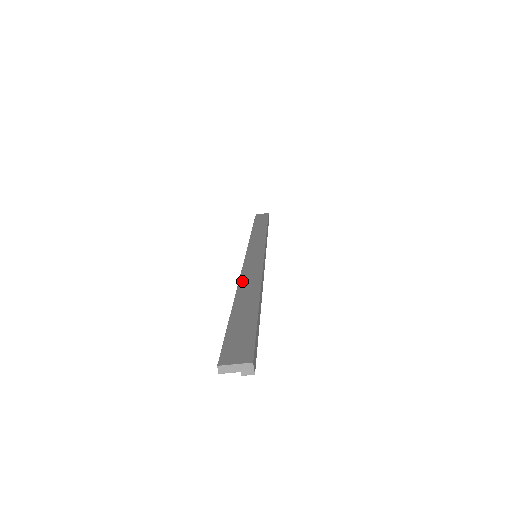
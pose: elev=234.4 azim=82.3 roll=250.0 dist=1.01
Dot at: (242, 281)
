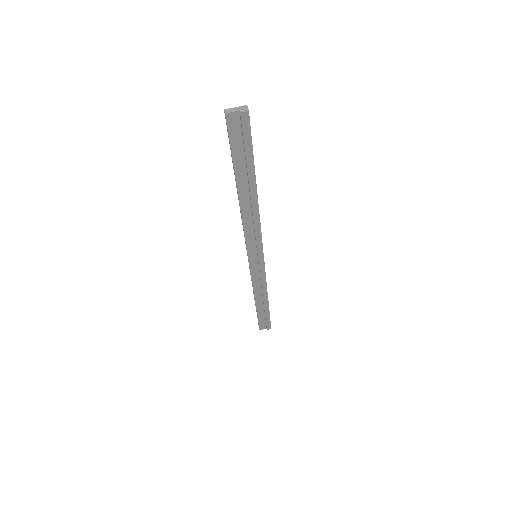
Dot at: (243, 212)
